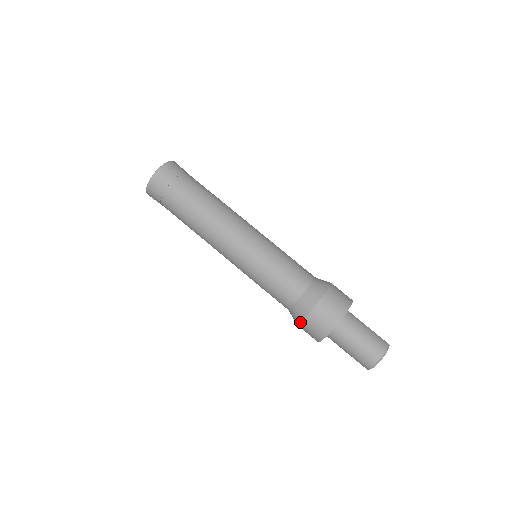
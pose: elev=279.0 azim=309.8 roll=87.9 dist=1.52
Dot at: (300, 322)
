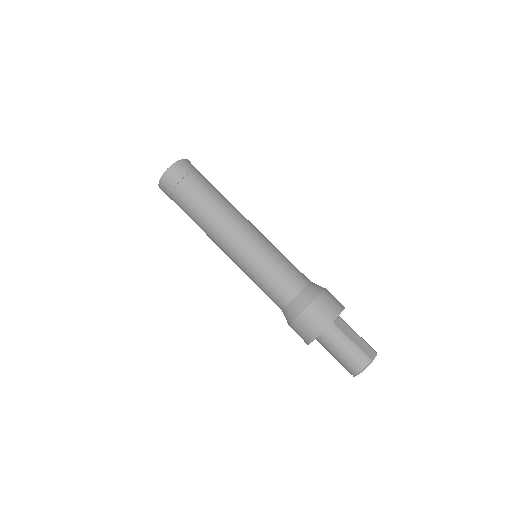
Dot at: occluded
